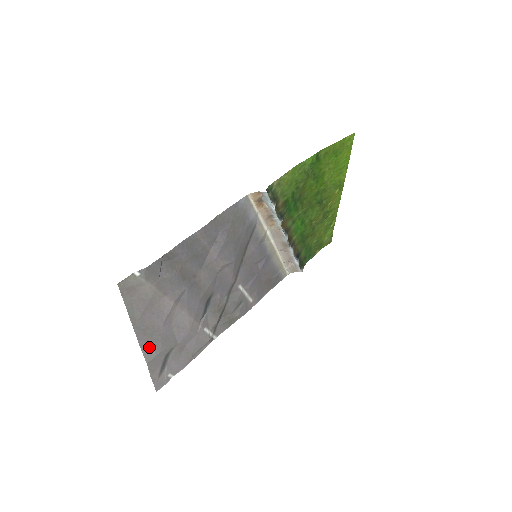
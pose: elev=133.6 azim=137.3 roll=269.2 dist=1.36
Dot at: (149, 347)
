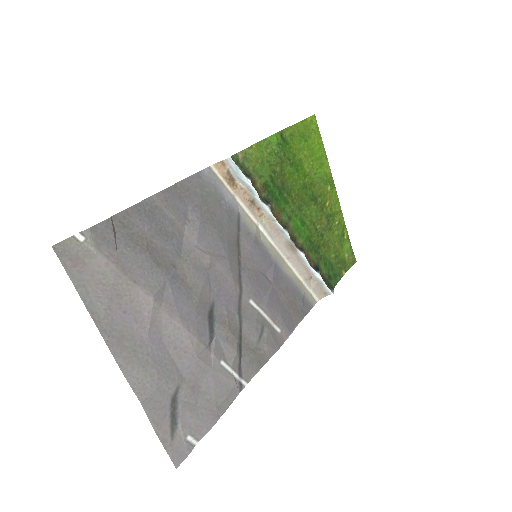
Dot at: (137, 374)
